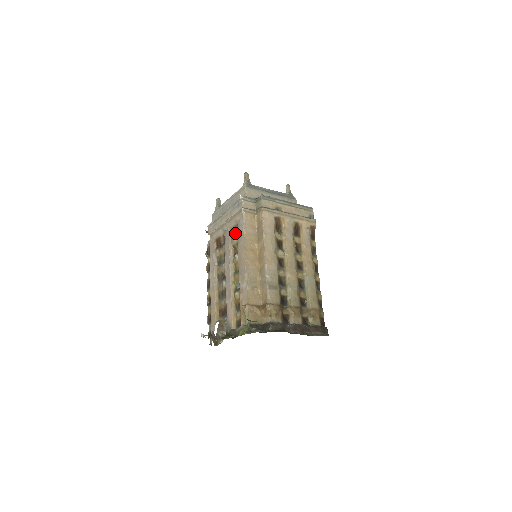
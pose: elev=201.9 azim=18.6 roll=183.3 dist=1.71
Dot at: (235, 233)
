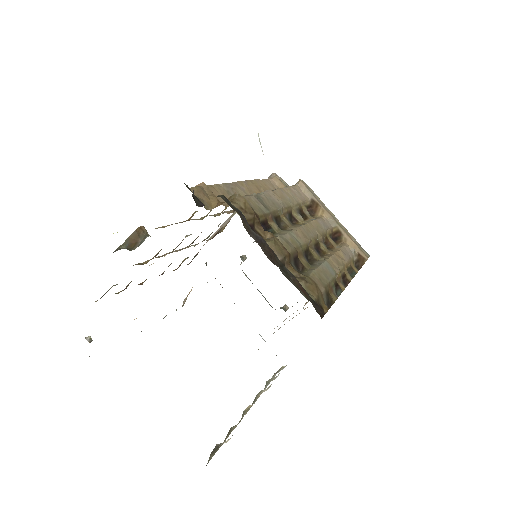
Dot at: occluded
